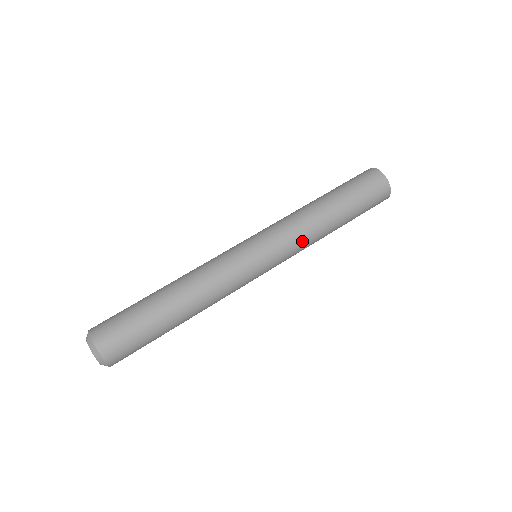
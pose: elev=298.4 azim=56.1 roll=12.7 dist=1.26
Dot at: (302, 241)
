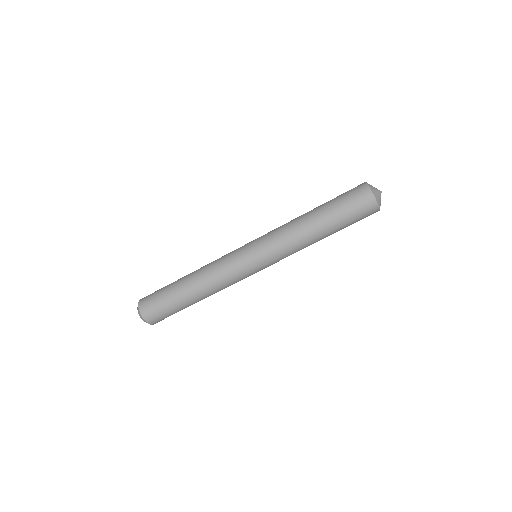
Dot at: (292, 252)
